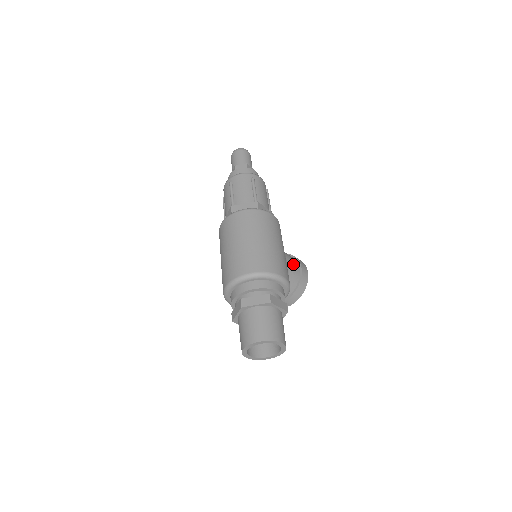
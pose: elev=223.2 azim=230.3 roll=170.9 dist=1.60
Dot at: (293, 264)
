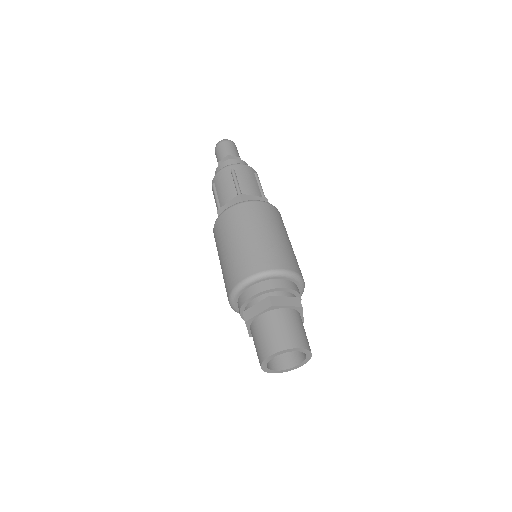
Dot at: occluded
